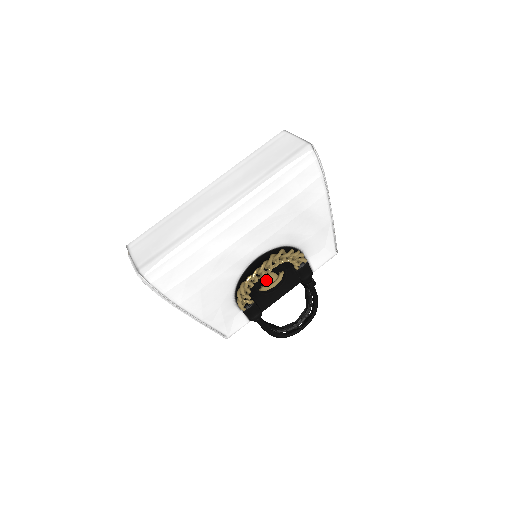
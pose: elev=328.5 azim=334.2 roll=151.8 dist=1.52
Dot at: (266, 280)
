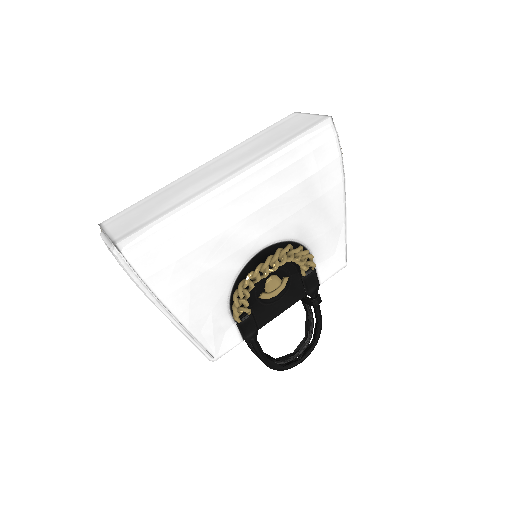
Dot at: (268, 284)
